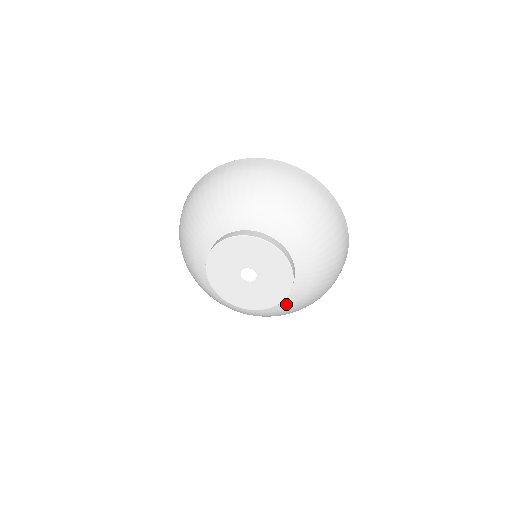
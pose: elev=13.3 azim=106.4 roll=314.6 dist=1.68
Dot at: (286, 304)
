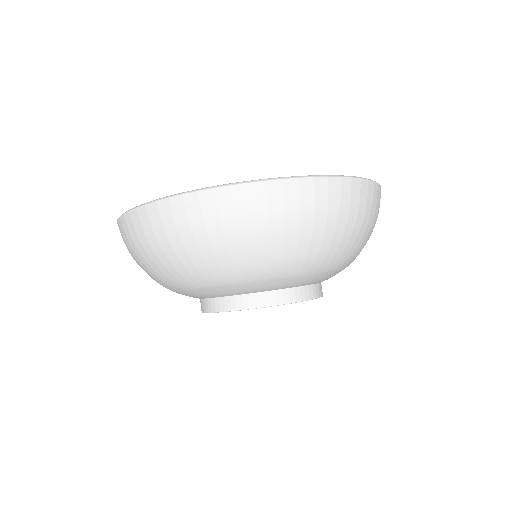
Dot at: occluded
